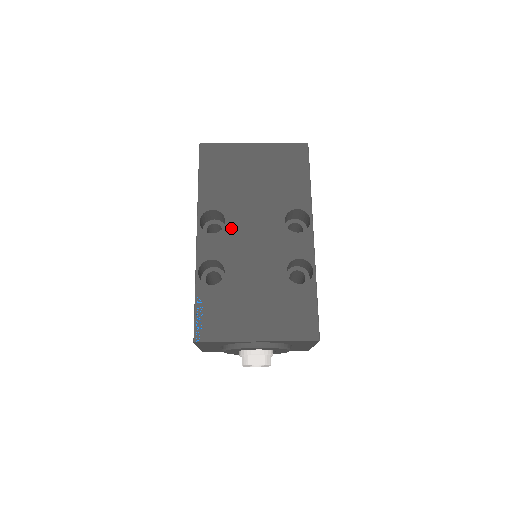
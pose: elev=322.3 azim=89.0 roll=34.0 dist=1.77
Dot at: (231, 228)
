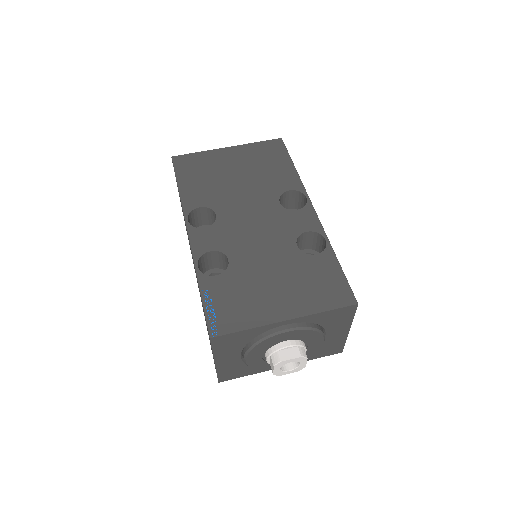
Dot at: (224, 219)
